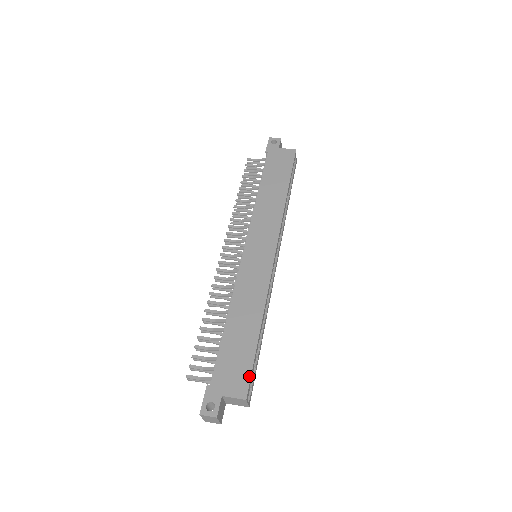
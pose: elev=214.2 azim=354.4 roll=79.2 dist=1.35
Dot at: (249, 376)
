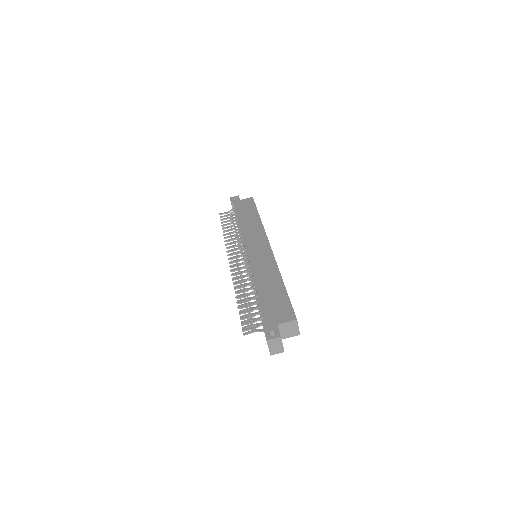
Dot at: (291, 307)
